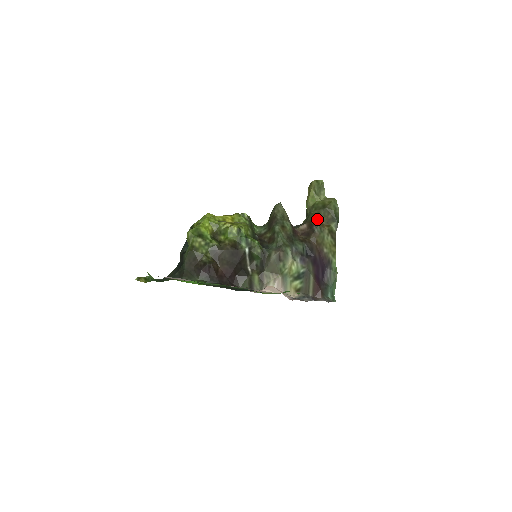
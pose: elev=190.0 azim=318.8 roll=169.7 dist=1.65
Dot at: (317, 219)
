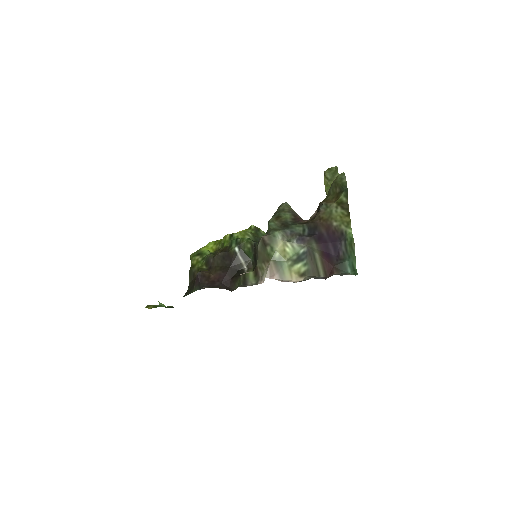
Dot at: (325, 199)
